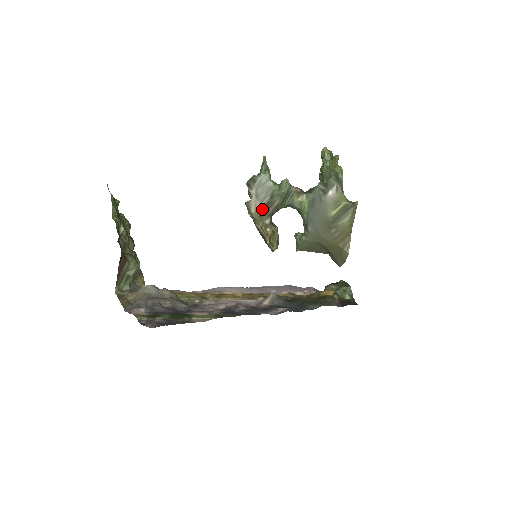
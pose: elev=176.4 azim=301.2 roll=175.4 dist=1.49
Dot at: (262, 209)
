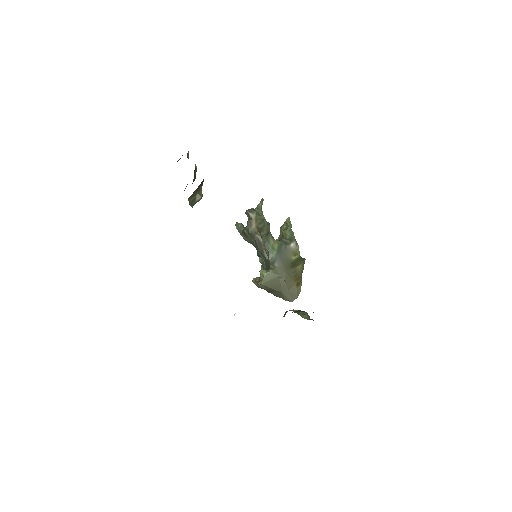
Dot at: (259, 228)
